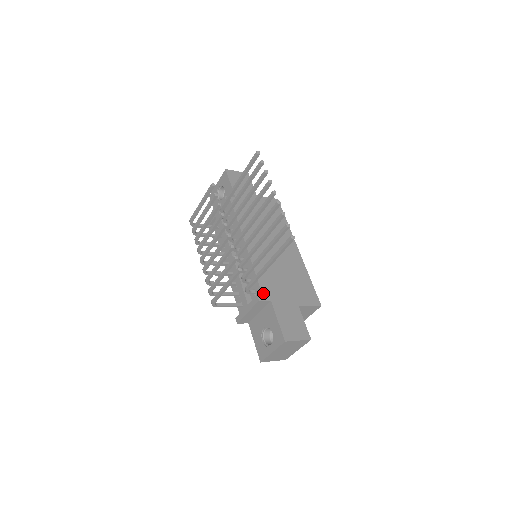
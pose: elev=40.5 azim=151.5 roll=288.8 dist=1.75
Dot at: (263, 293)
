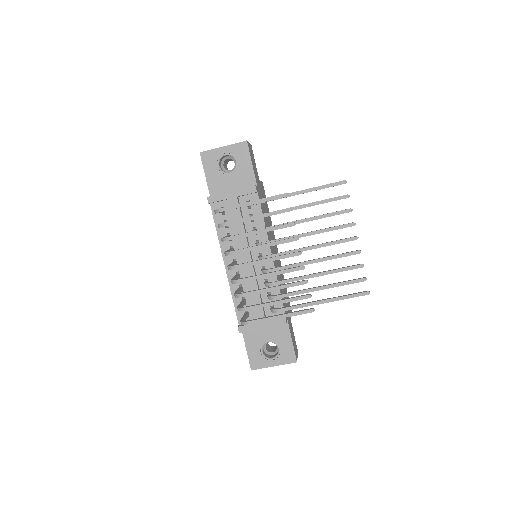
Dot at: occluded
